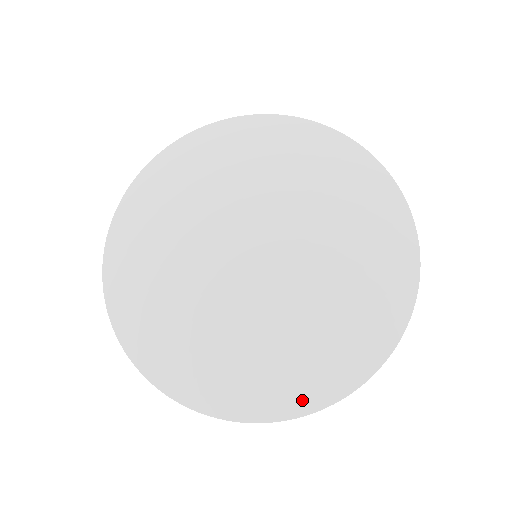
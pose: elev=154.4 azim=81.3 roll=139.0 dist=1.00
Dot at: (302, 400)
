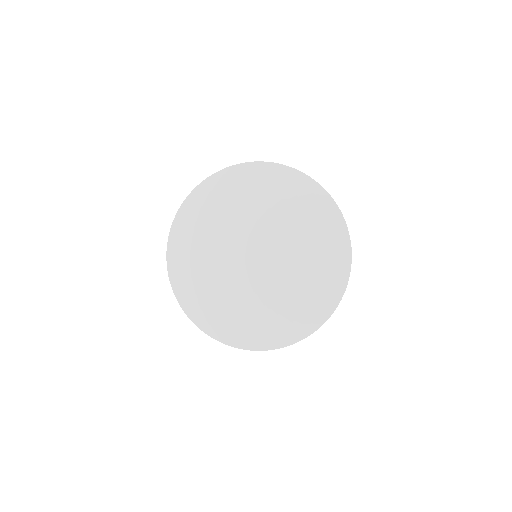
Dot at: (249, 342)
